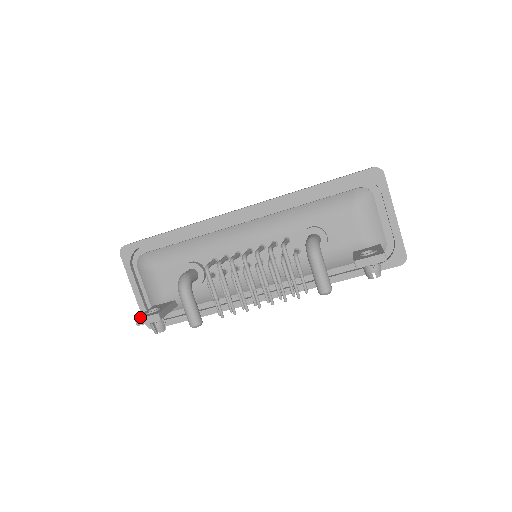
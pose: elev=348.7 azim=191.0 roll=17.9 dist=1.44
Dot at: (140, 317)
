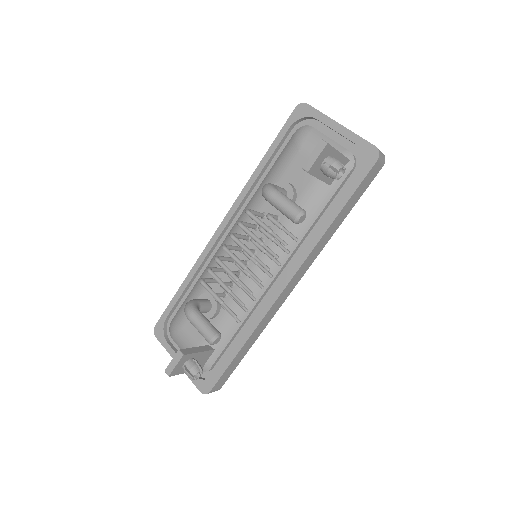
Dot at: (169, 366)
